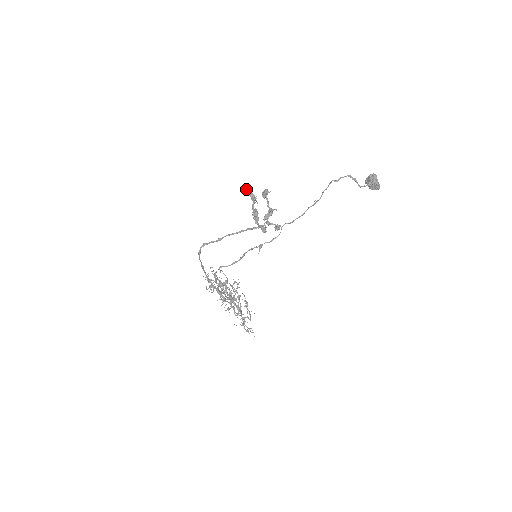
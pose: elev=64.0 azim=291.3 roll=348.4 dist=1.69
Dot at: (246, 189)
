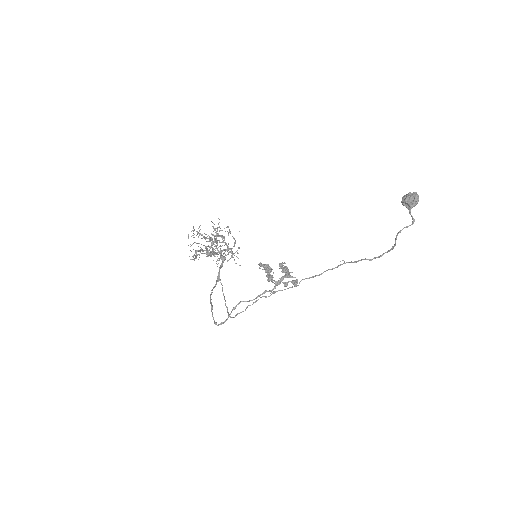
Dot at: (259, 265)
